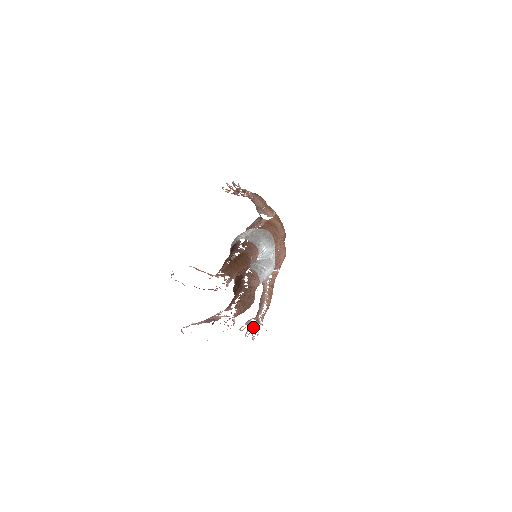
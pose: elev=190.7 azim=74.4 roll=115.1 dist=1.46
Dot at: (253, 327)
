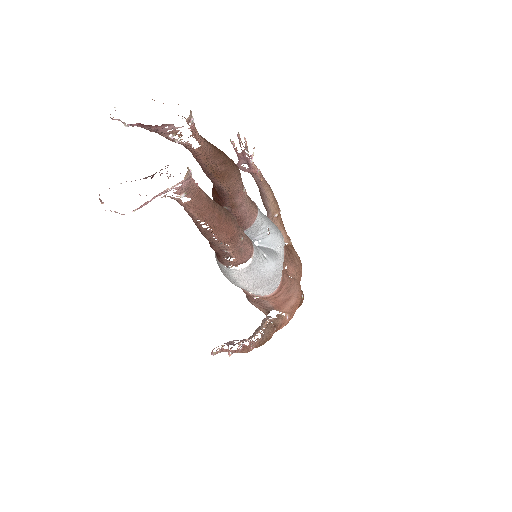
Dot at: (233, 344)
